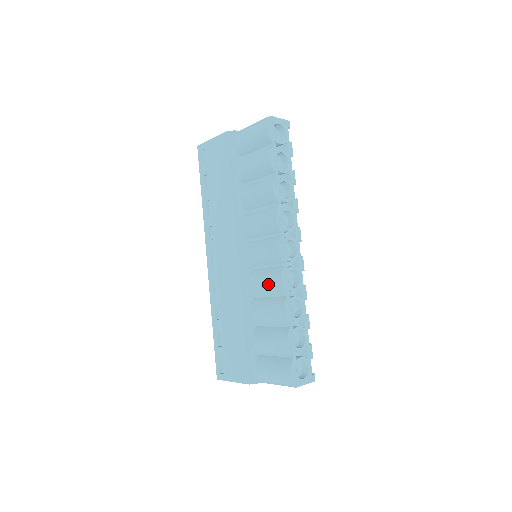
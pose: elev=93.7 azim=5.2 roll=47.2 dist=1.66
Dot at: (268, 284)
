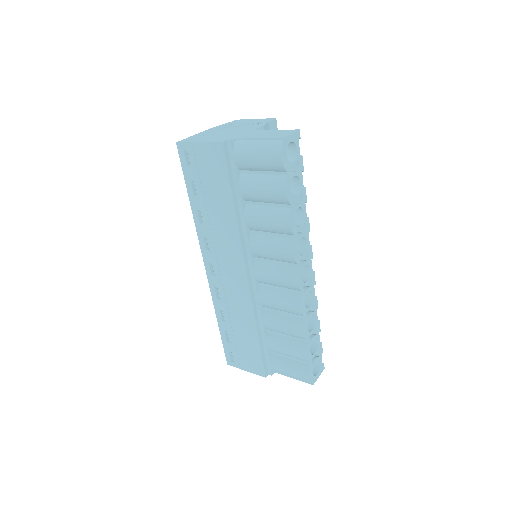
Dot at: (284, 307)
